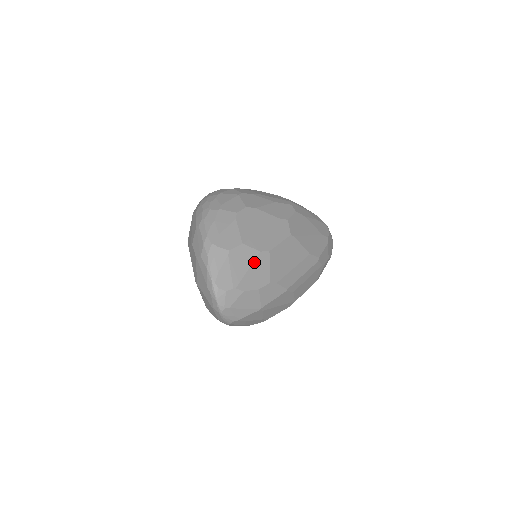
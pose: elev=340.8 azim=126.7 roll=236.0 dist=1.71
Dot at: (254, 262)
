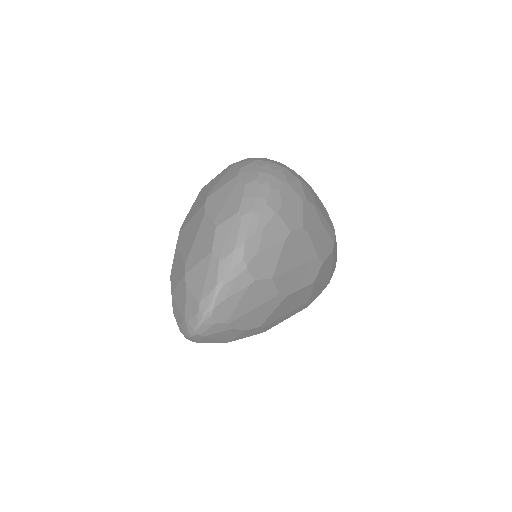
Dot at: (266, 303)
